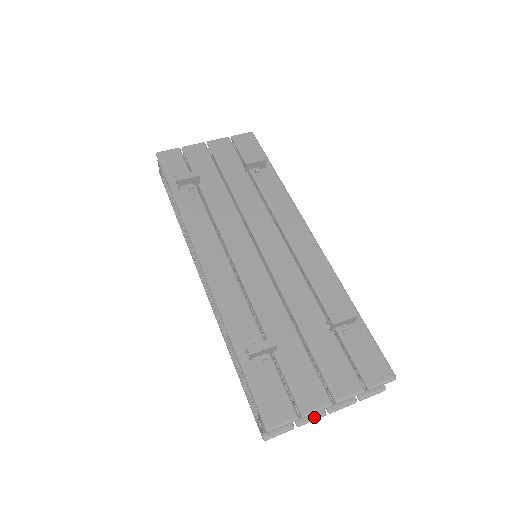
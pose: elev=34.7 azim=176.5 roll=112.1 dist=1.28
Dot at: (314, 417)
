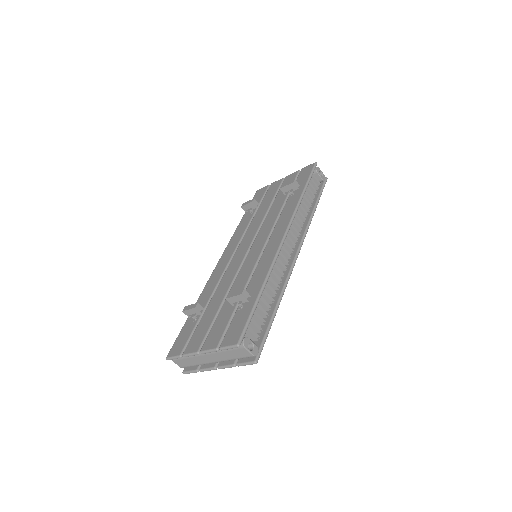
Dot at: (208, 367)
